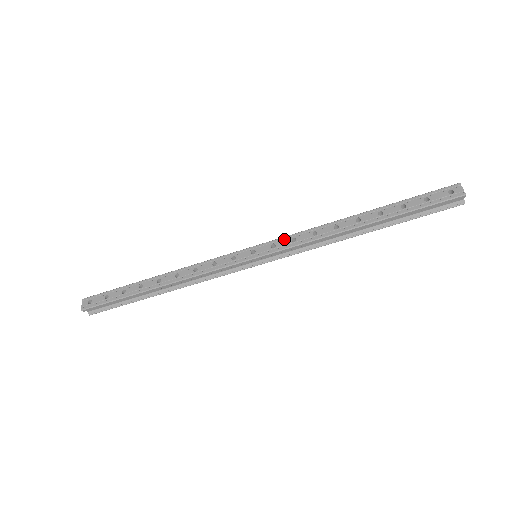
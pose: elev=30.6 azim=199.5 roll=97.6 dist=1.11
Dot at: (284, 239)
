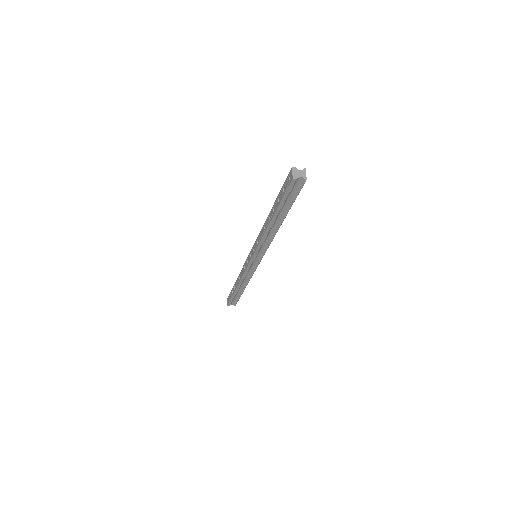
Dot at: (255, 243)
